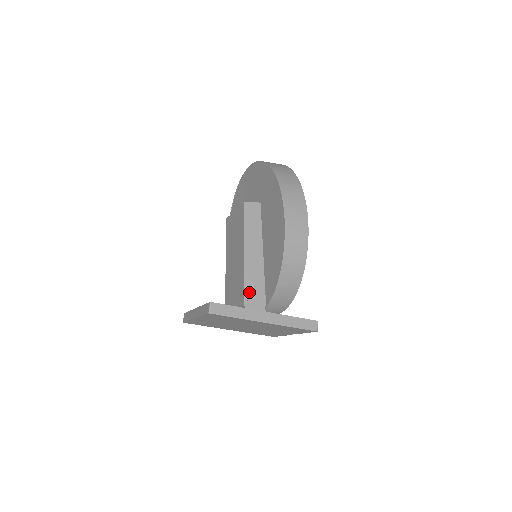
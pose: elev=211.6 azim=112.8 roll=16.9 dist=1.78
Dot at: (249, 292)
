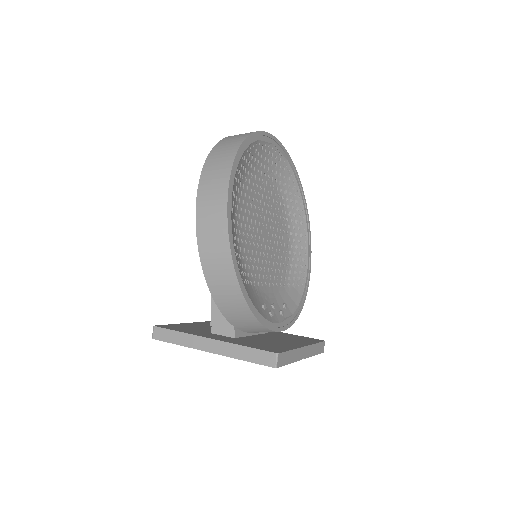
Dot at: (217, 309)
